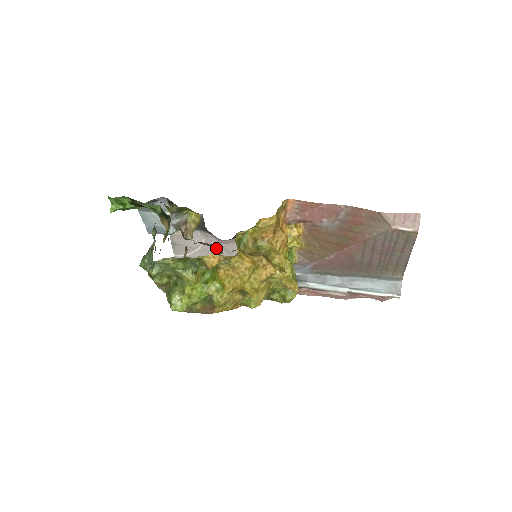
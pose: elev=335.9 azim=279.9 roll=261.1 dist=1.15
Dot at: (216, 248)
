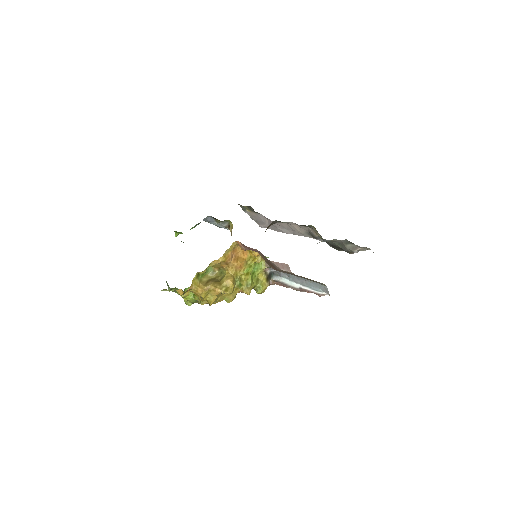
Dot at: occluded
